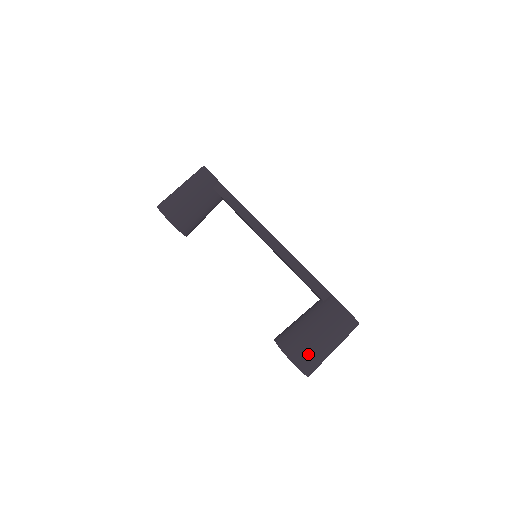
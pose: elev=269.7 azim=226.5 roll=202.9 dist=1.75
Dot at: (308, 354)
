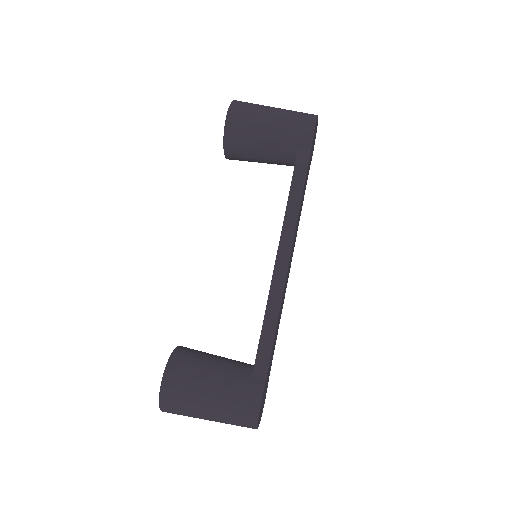
Dot at: (181, 401)
